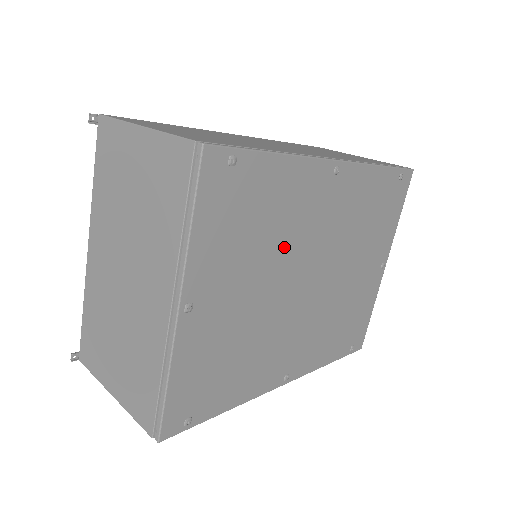
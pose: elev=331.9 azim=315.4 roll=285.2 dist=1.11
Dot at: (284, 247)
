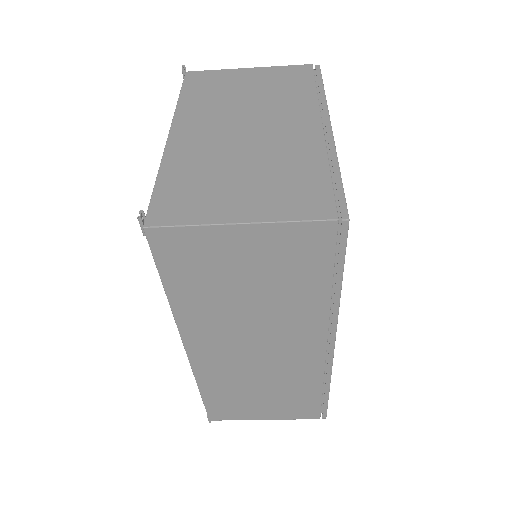
Dot at: occluded
